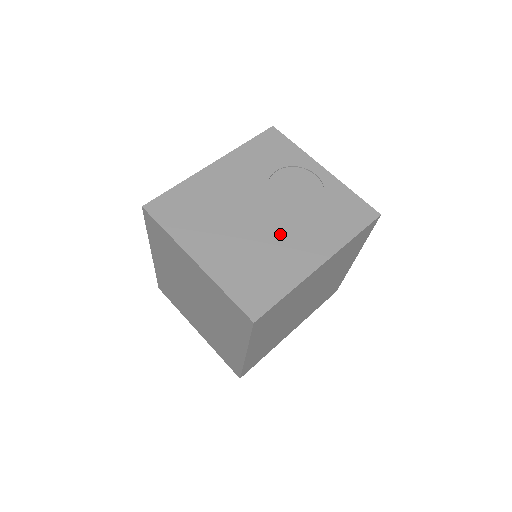
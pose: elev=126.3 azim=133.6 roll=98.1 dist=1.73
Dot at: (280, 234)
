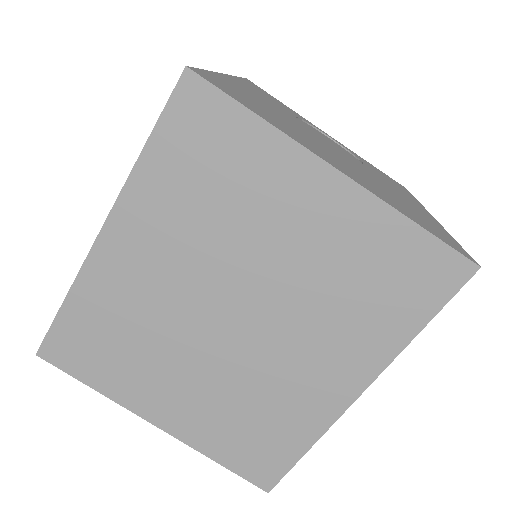
Dot at: (372, 175)
